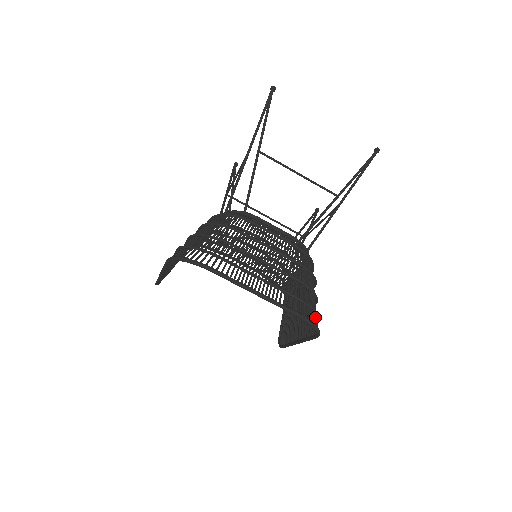
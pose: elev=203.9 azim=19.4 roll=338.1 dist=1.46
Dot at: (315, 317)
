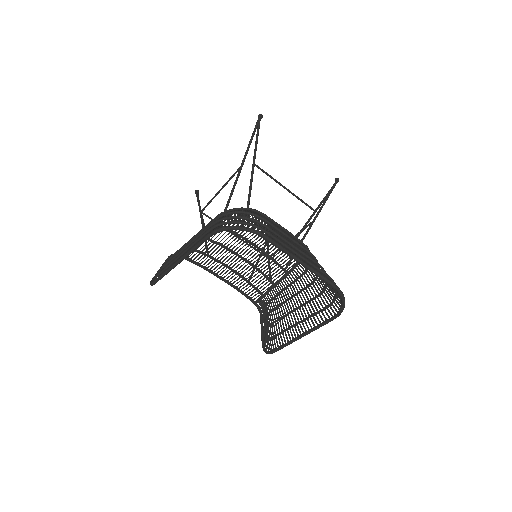
Dot at: (336, 296)
